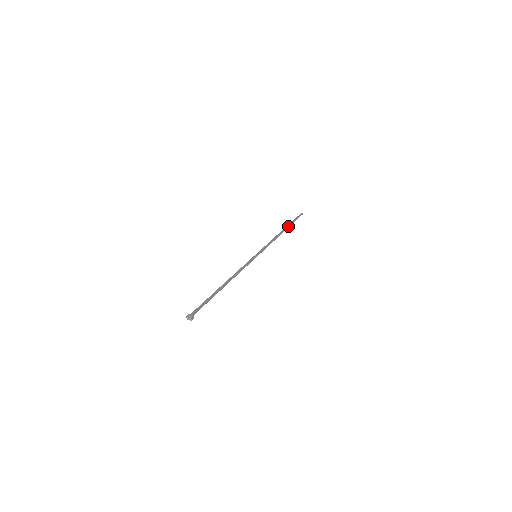
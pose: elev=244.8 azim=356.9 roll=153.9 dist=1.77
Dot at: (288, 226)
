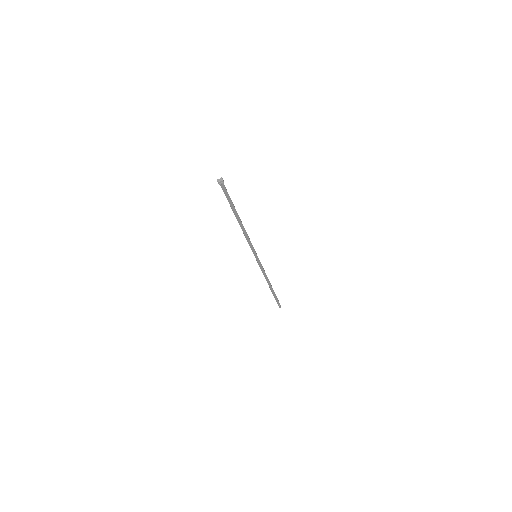
Dot at: (273, 291)
